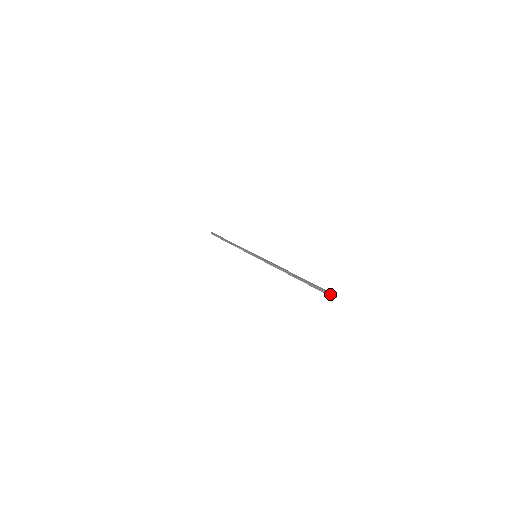
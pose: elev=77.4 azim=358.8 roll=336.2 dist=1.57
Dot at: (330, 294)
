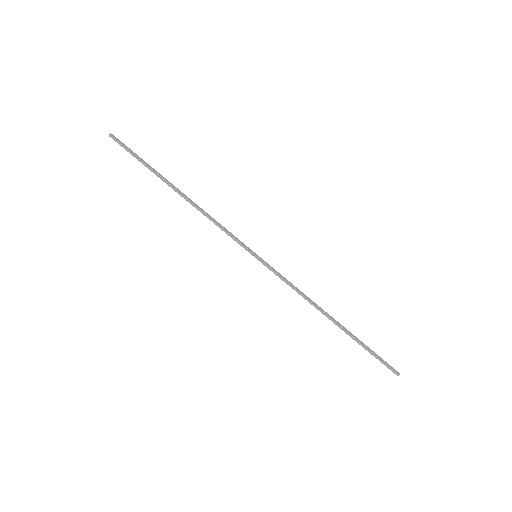
Dot at: (394, 372)
